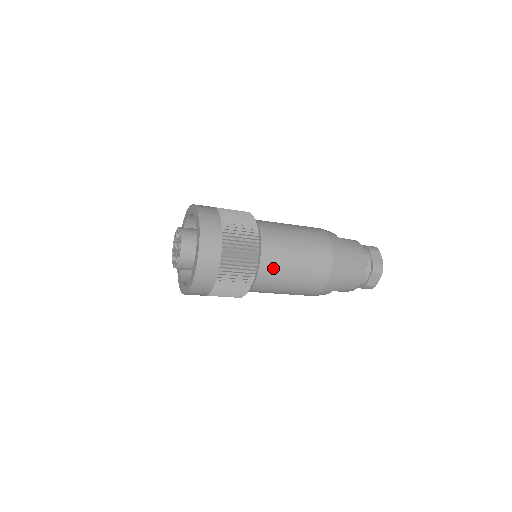
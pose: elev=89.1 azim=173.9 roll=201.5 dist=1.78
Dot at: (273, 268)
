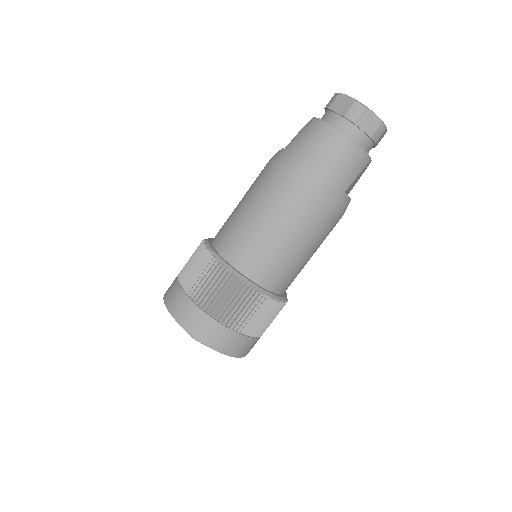
Dot at: (258, 260)
